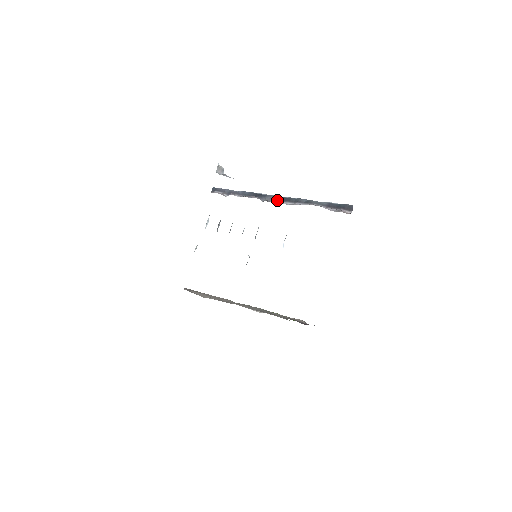
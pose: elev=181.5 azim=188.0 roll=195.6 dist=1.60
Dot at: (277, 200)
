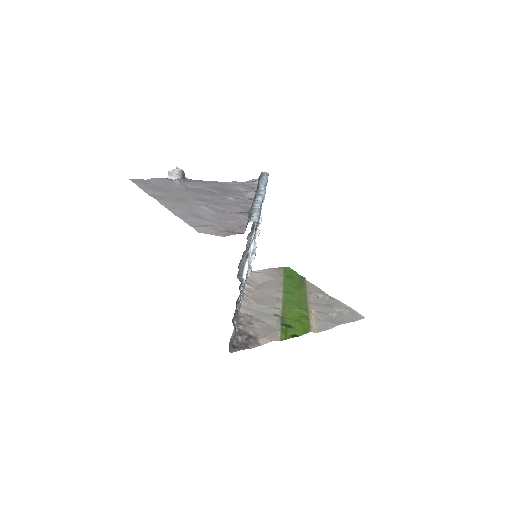
Dot at: occluded
